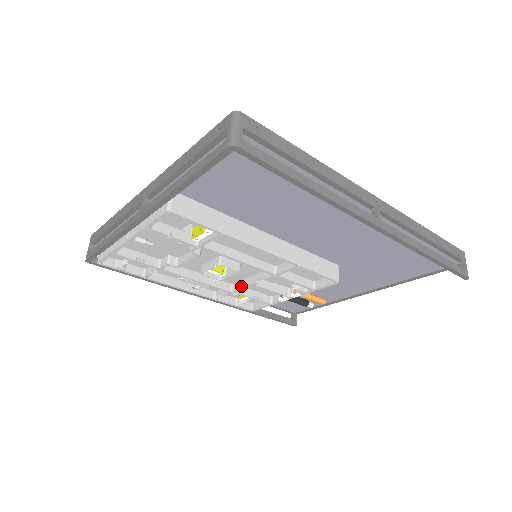
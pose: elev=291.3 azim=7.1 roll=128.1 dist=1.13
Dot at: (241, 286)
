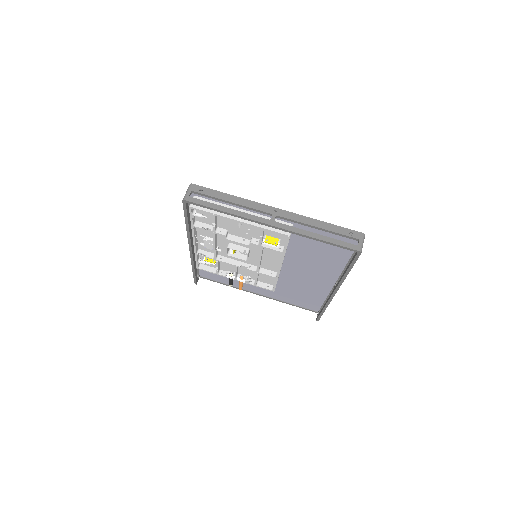
Dot at: (226, 261)
